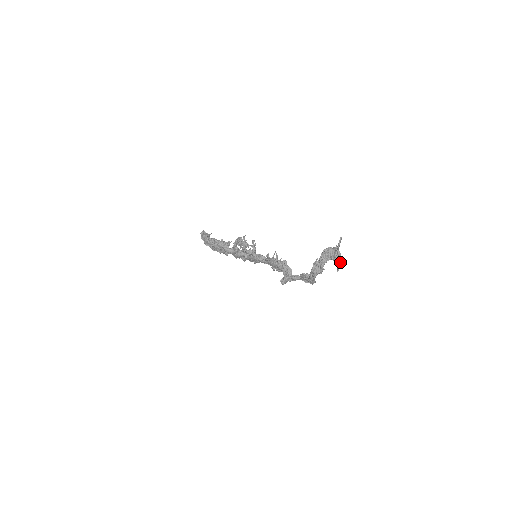
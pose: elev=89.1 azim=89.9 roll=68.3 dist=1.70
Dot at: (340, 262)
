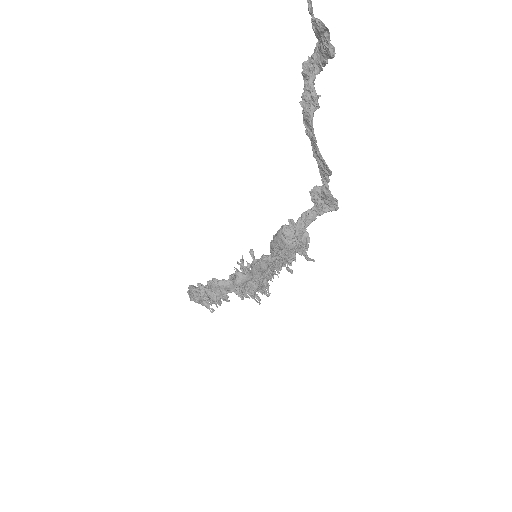
Dot at: (331, 46)
